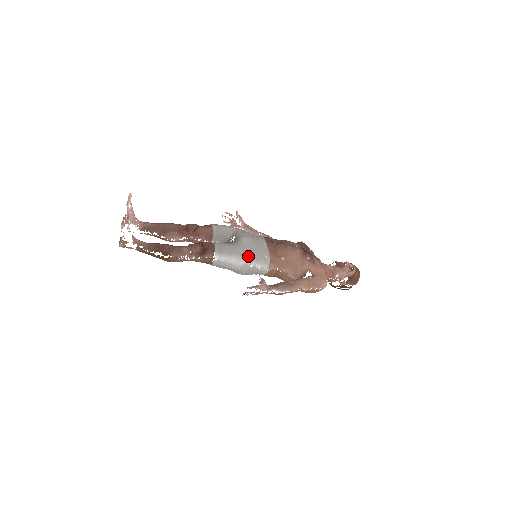
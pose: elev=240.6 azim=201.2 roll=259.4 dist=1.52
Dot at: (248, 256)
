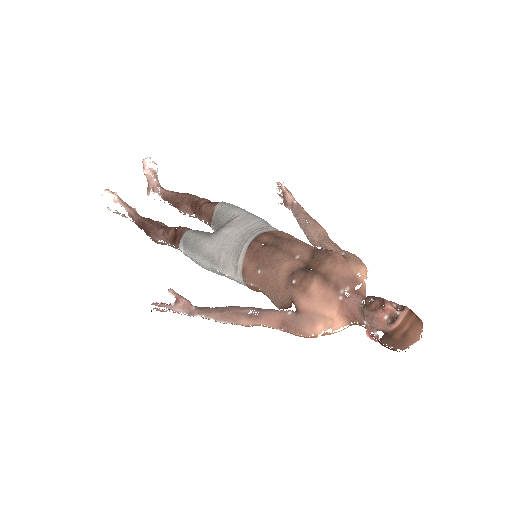
Dot at: (211, 257)
